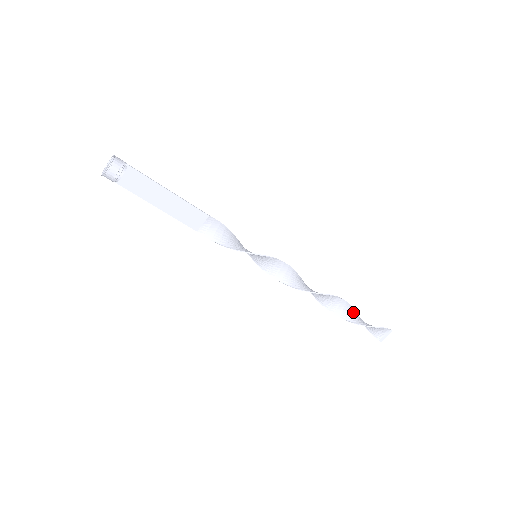
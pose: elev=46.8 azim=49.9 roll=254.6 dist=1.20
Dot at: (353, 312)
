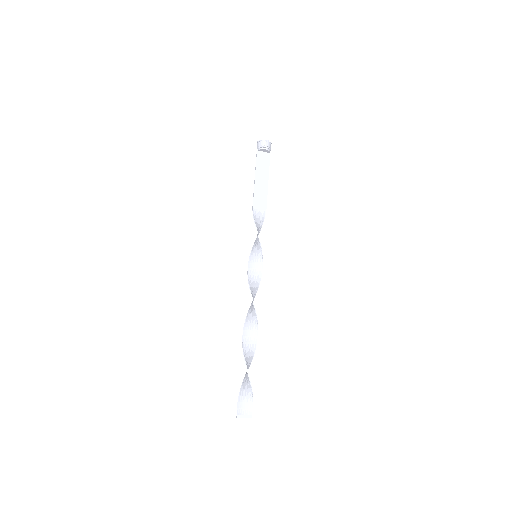
Dot at: occluded
